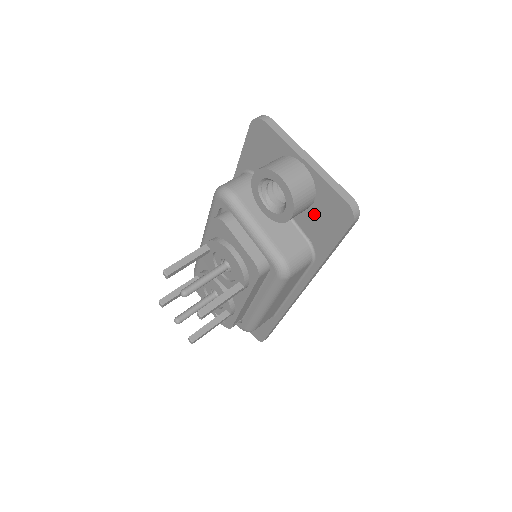
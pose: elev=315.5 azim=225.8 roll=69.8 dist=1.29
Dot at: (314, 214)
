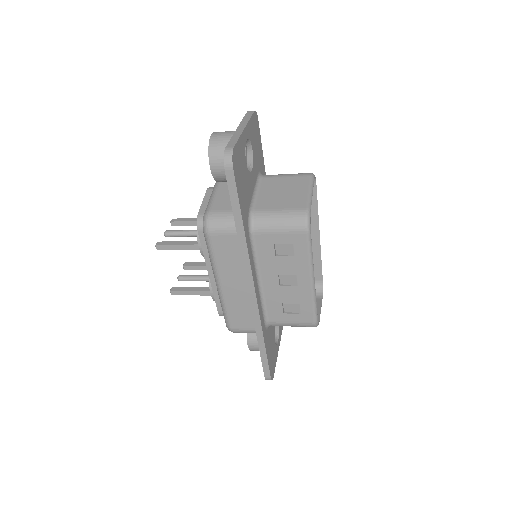
Dot at: occluded
